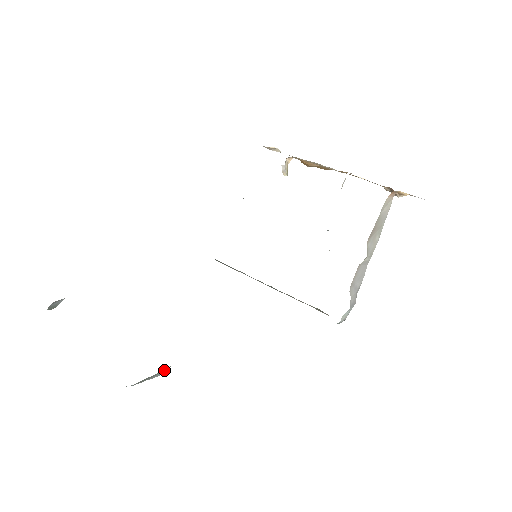
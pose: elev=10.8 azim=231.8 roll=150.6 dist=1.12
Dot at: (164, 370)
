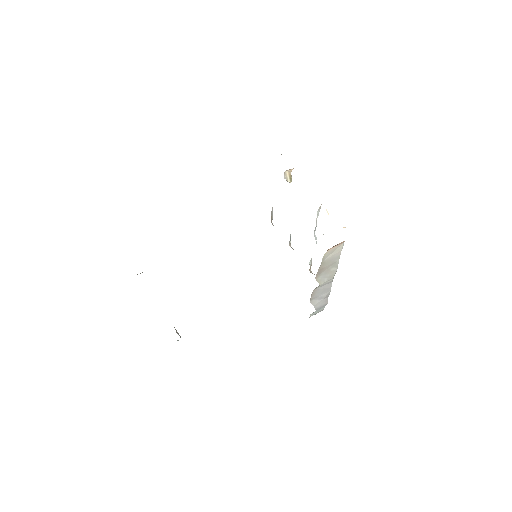
Dot at: (178, 340)
